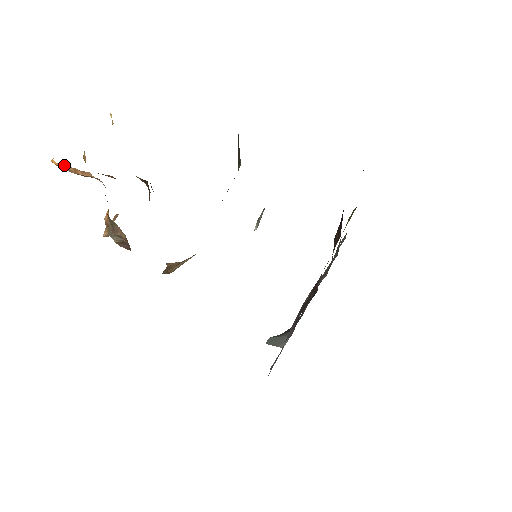
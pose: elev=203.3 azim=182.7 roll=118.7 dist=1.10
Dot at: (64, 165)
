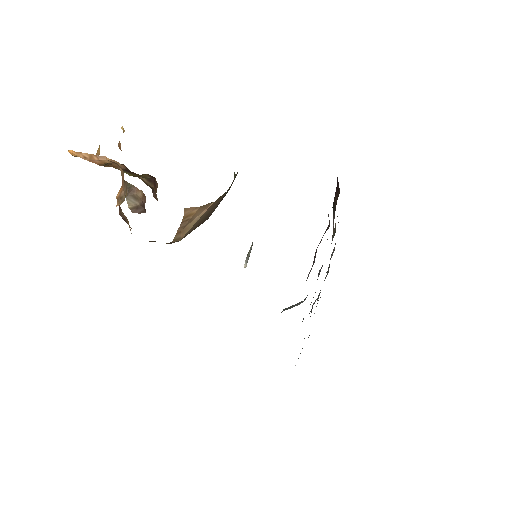
Dot at: (81, 152)
